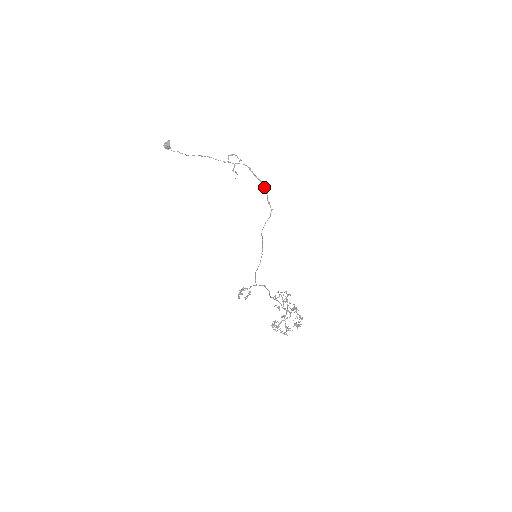
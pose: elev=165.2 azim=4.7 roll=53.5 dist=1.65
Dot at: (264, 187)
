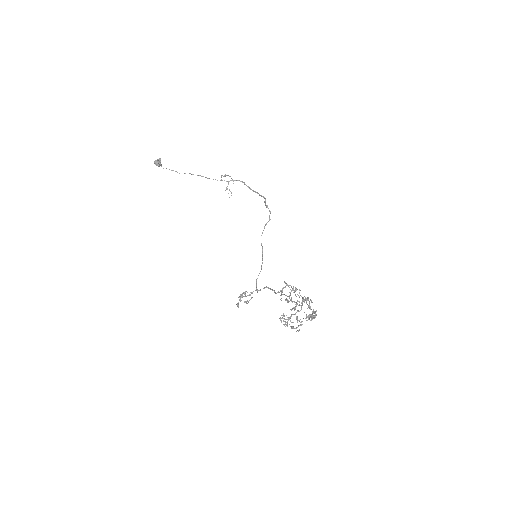
Dot at: (261, 196)
